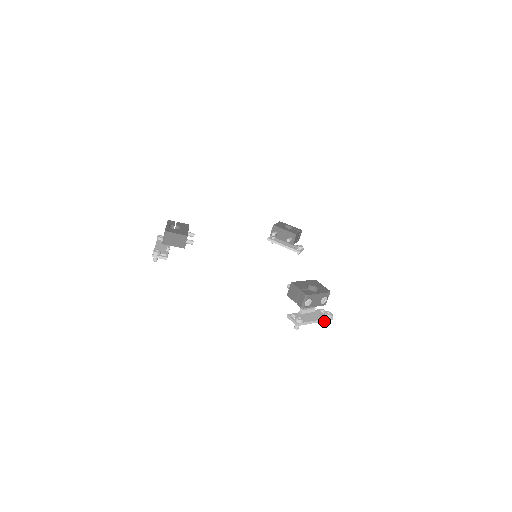
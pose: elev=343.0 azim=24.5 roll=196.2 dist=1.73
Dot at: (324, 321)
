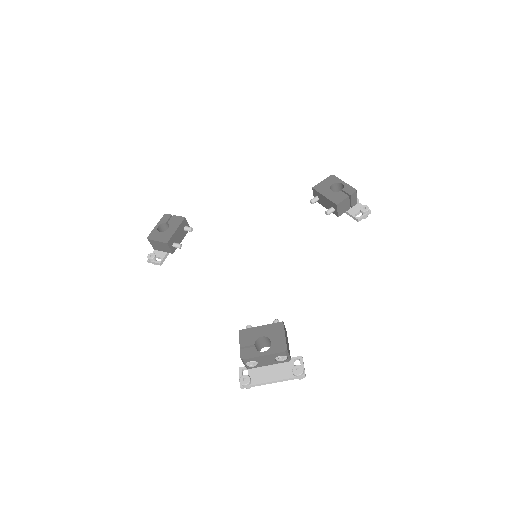
Dot at: occluded
